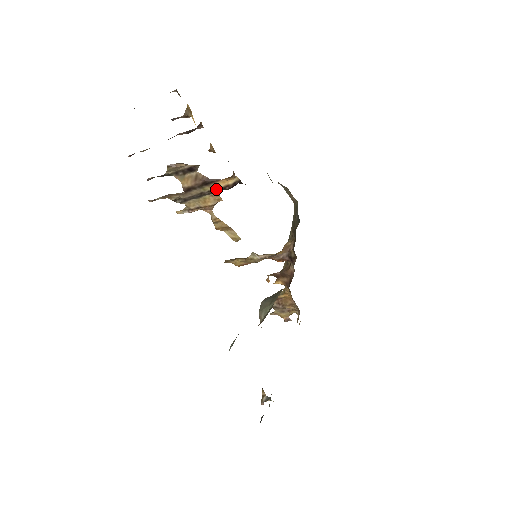
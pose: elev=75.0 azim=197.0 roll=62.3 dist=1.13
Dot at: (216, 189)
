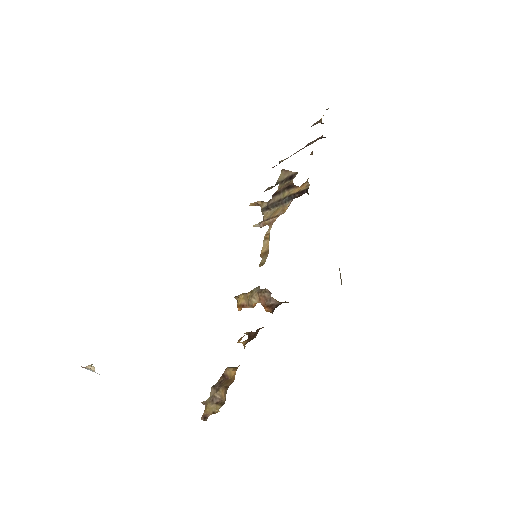
Dot at: (290, 195)
